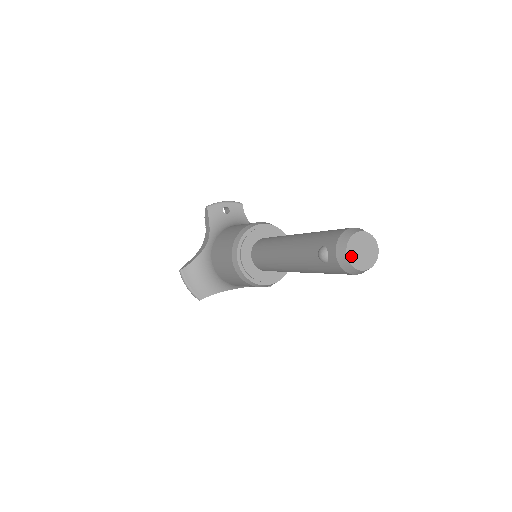
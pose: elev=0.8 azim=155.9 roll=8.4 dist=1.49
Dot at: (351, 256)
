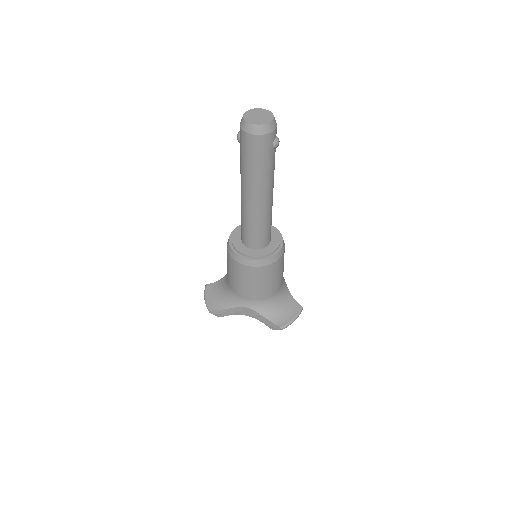
Dot at: (247, 116)
